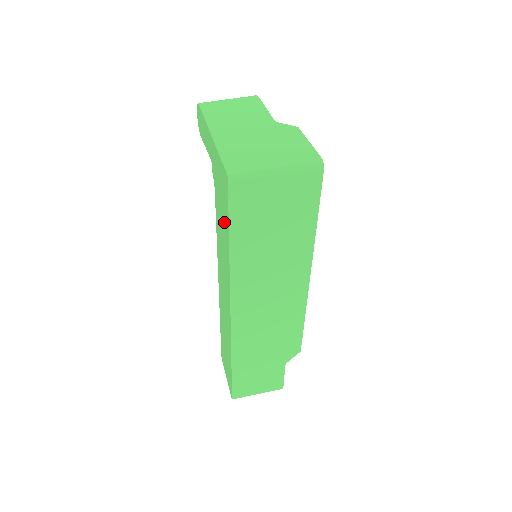
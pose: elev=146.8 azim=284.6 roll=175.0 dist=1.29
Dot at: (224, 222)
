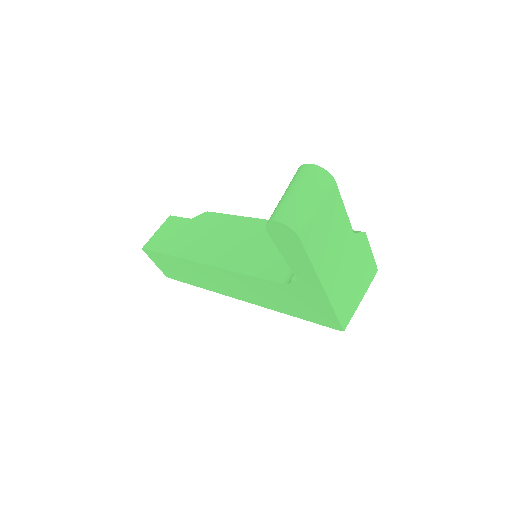
Dot at: (294, 309)
